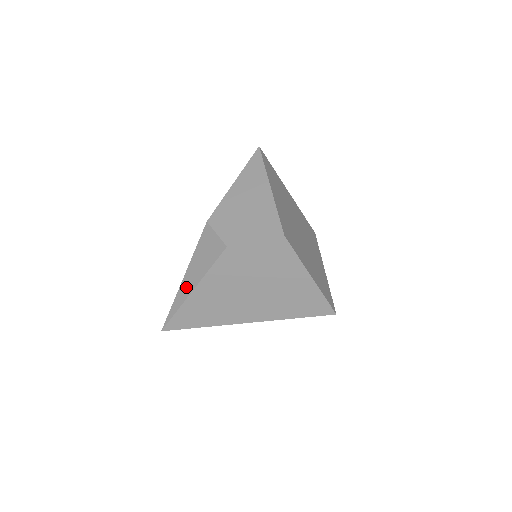
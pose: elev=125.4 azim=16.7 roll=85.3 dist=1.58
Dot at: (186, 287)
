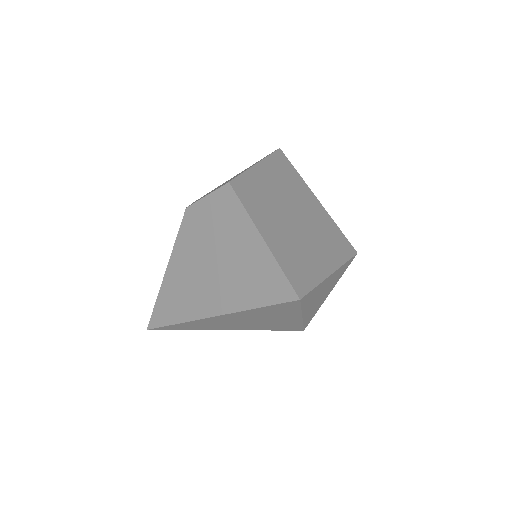
Dot at: occluded
